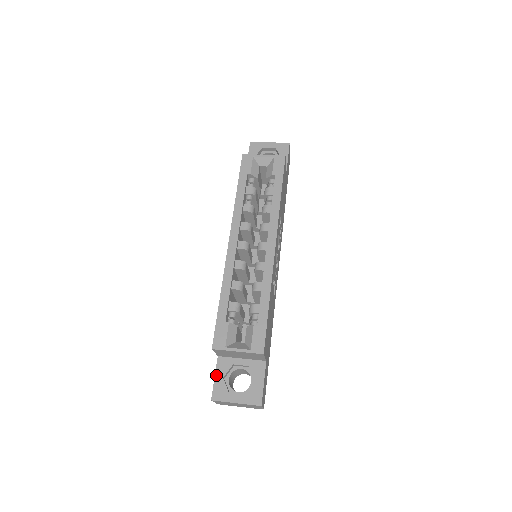
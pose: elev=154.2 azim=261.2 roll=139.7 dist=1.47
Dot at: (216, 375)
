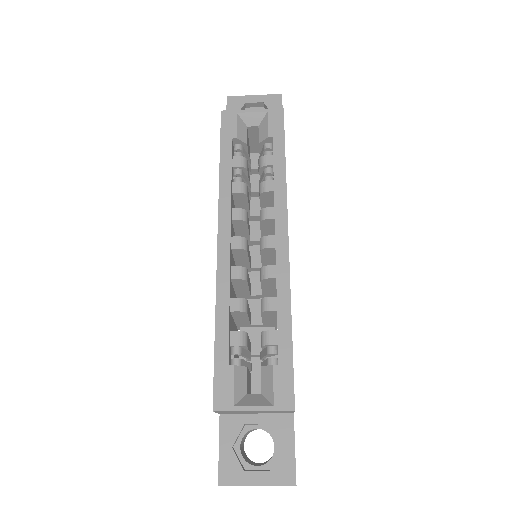
Dot at: (221, 444)
